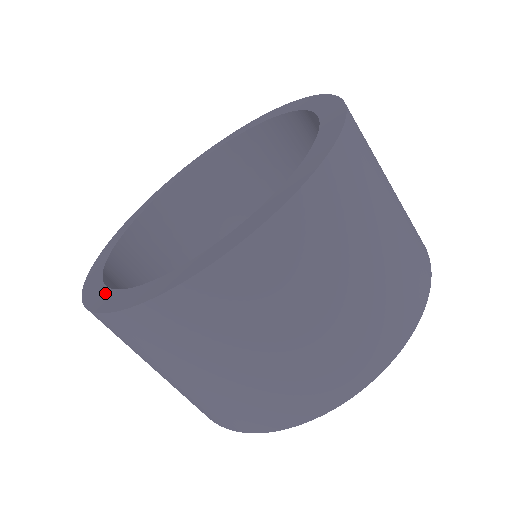
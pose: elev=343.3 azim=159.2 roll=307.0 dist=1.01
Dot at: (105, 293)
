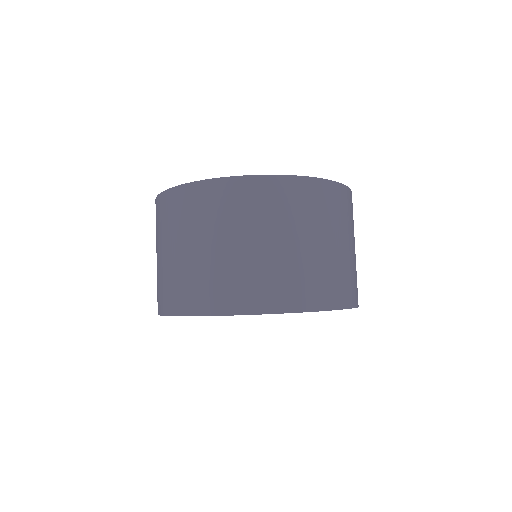
Dot at: occluded
